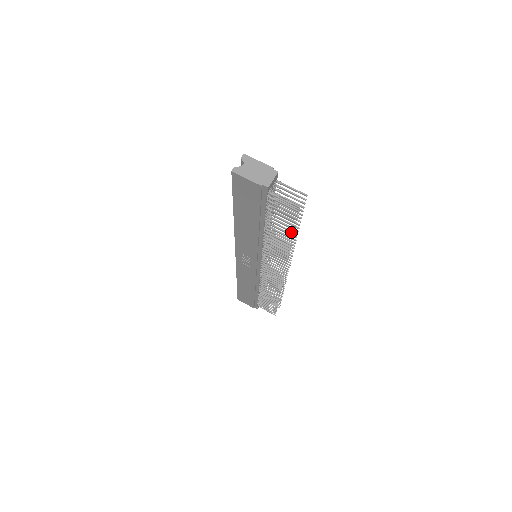
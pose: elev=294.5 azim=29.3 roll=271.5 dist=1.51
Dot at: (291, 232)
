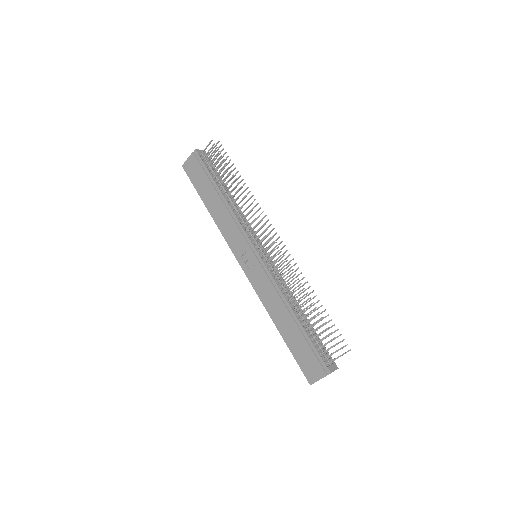
Dot at: (228, 168)
